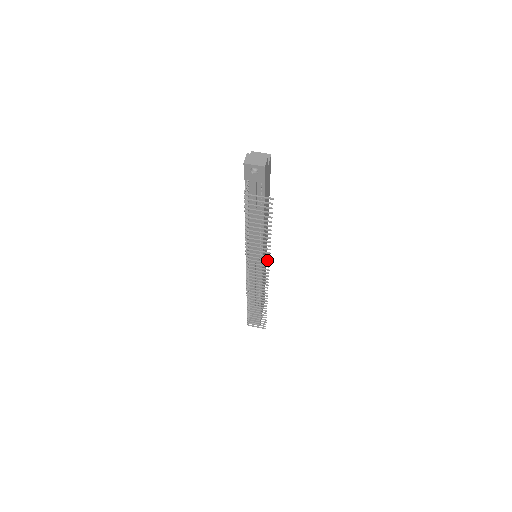
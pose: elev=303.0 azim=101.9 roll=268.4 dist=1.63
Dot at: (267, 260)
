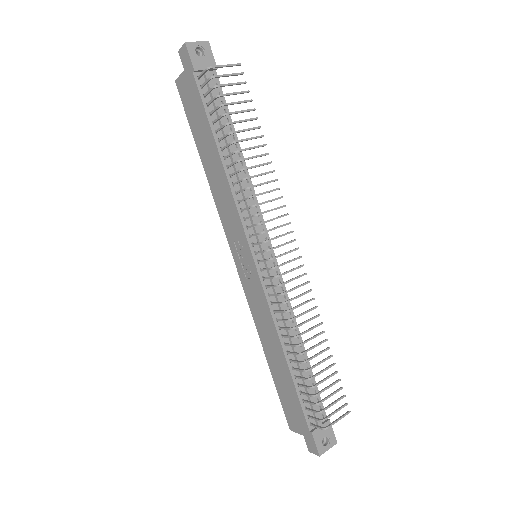
Dot at: (280, 198)
